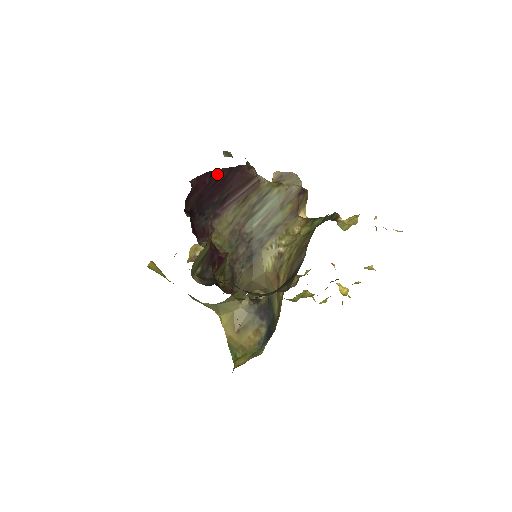
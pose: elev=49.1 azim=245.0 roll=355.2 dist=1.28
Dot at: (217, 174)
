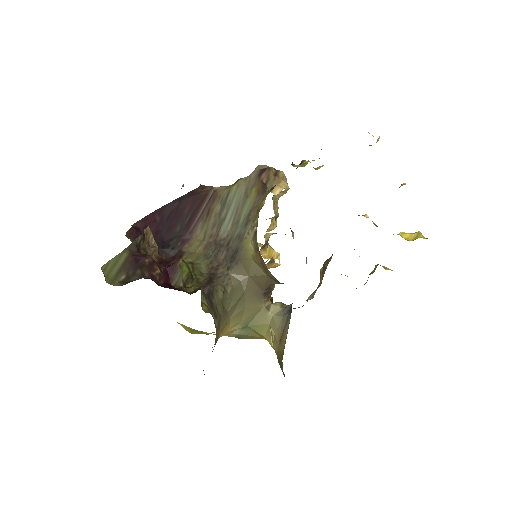
Dot at: (167, 209)
